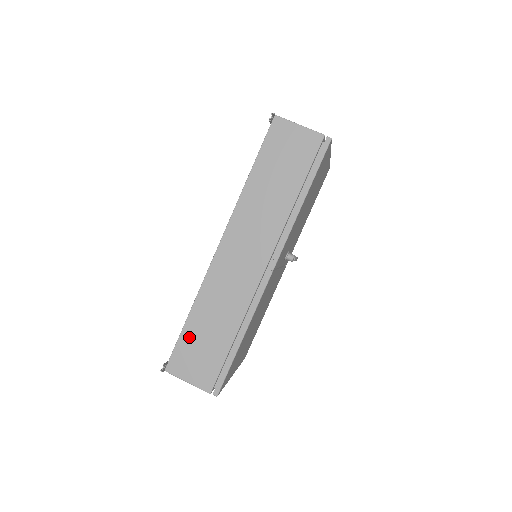
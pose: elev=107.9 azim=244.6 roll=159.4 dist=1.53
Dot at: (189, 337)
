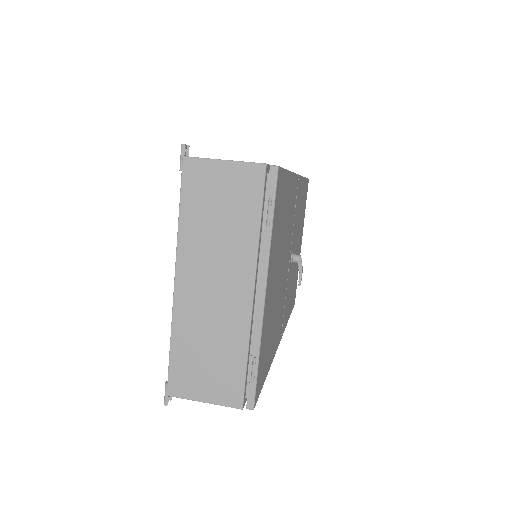
Dot at: occluded
